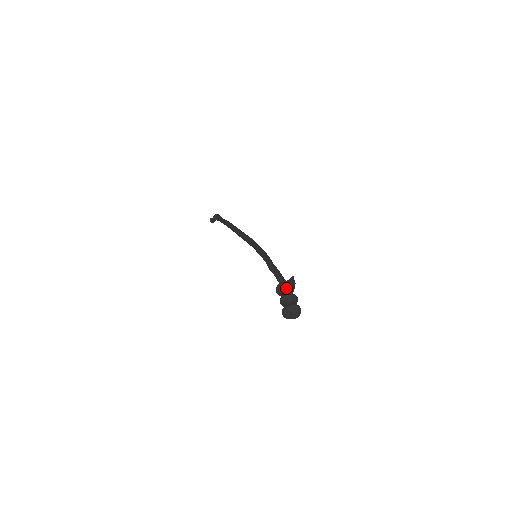
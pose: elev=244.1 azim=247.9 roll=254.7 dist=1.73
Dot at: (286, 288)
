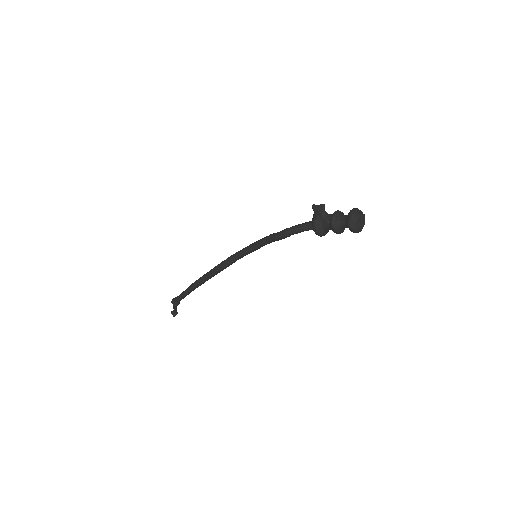
Dot at: (323, 219)
